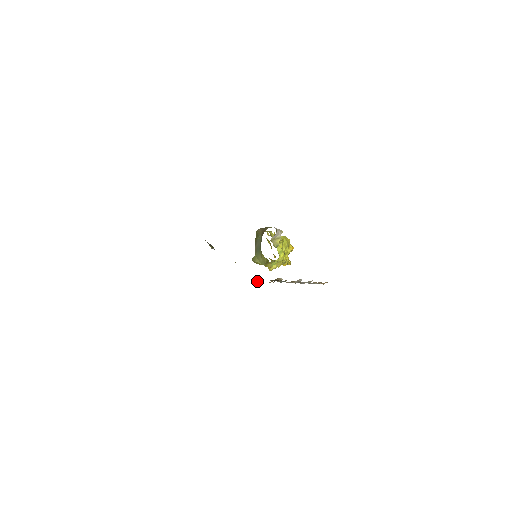
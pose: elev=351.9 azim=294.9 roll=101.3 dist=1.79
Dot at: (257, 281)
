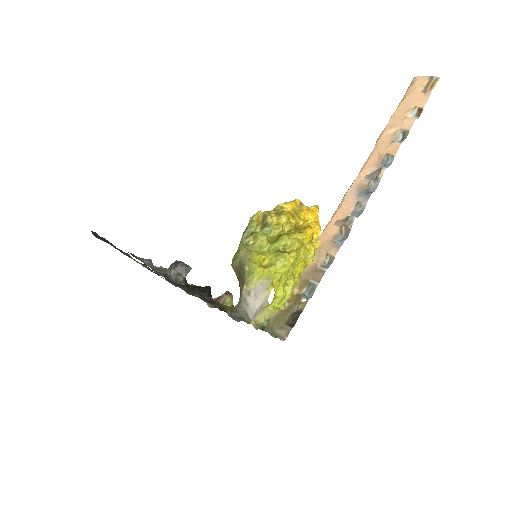
Dot at: occluded
